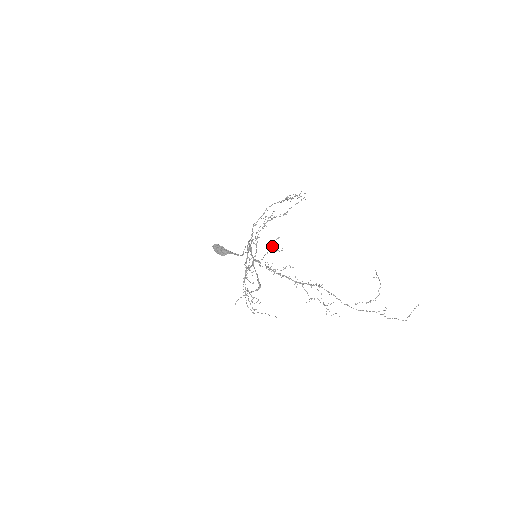
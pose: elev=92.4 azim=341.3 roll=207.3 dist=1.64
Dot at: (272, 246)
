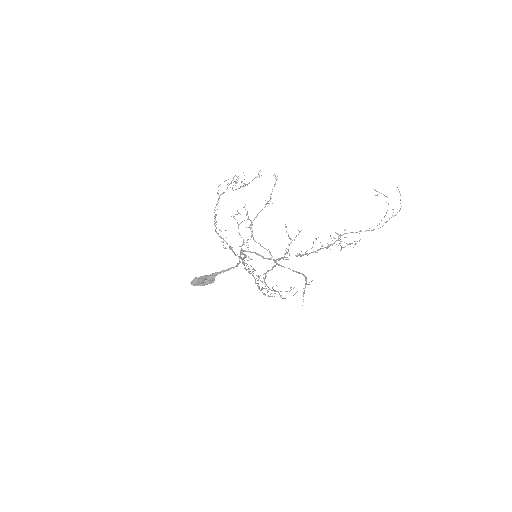
Dot at: occluded
